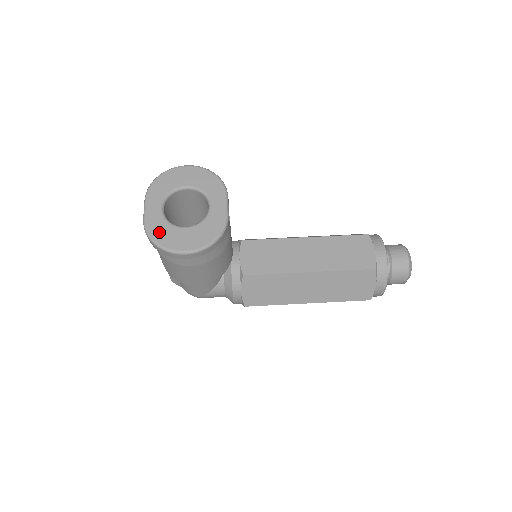
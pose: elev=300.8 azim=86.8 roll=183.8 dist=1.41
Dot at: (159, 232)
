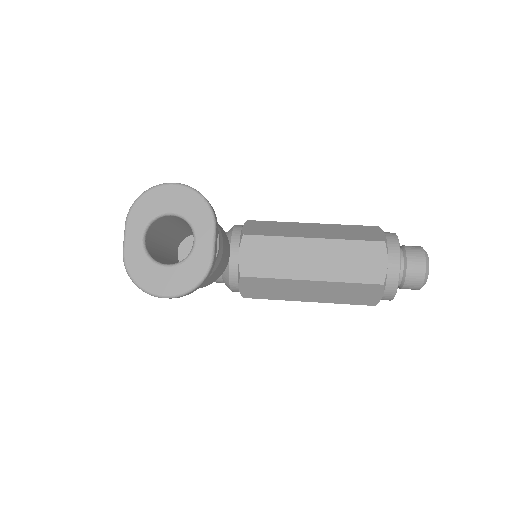
Dot at: (138, 269)
